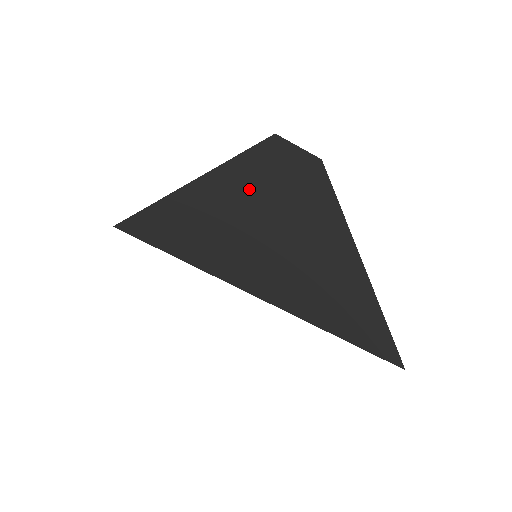
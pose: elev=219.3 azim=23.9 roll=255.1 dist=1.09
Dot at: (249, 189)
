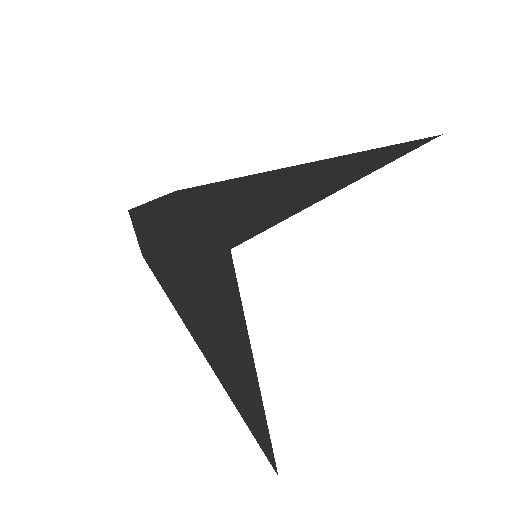
Dot at: (201, 207)
